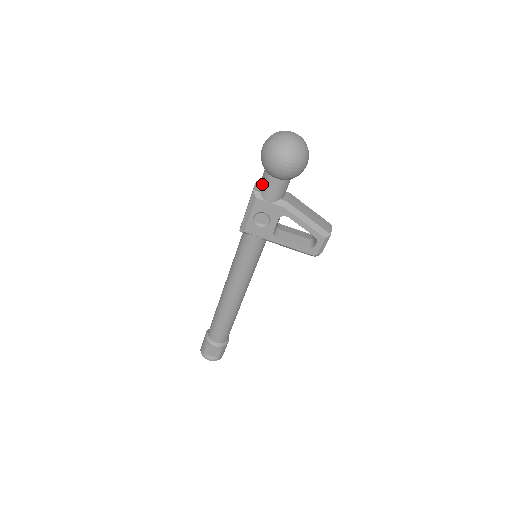
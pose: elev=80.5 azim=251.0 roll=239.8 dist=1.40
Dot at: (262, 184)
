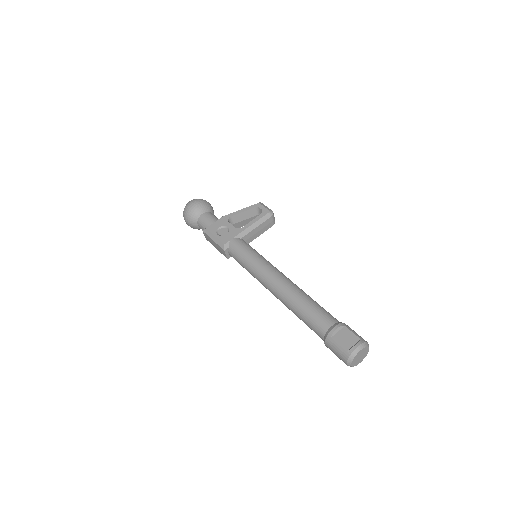
Dot at: (203, 226)
